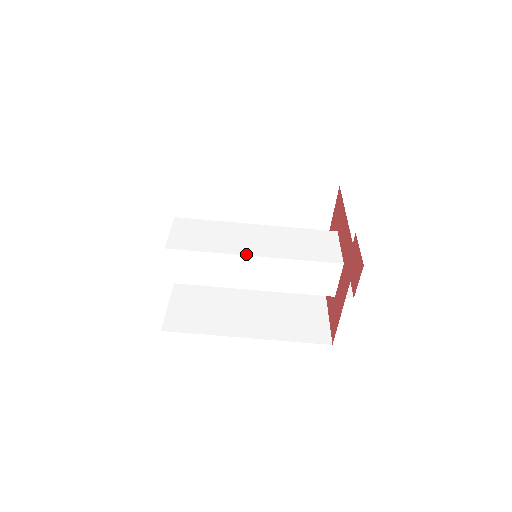
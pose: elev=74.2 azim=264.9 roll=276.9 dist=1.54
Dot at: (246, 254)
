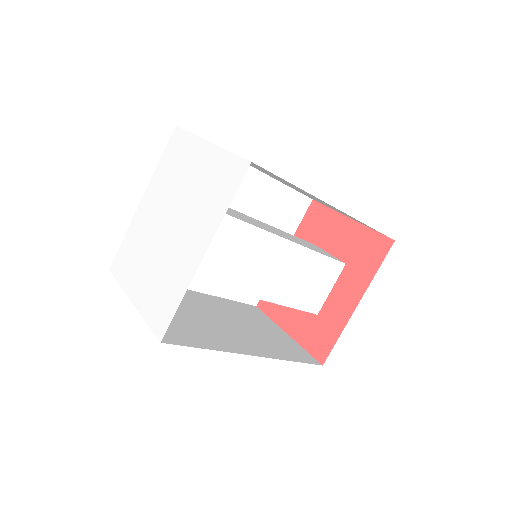
Dot at: (247, 294)
